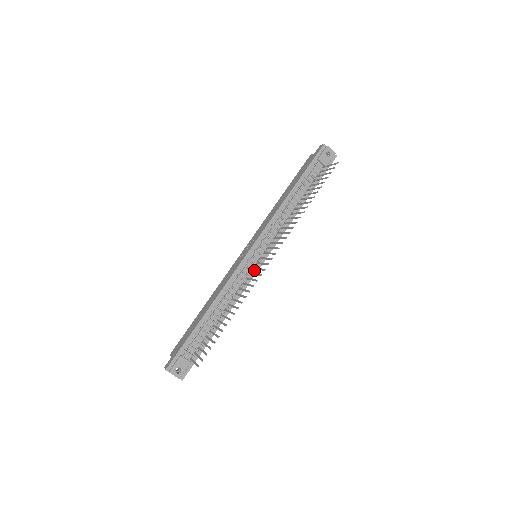
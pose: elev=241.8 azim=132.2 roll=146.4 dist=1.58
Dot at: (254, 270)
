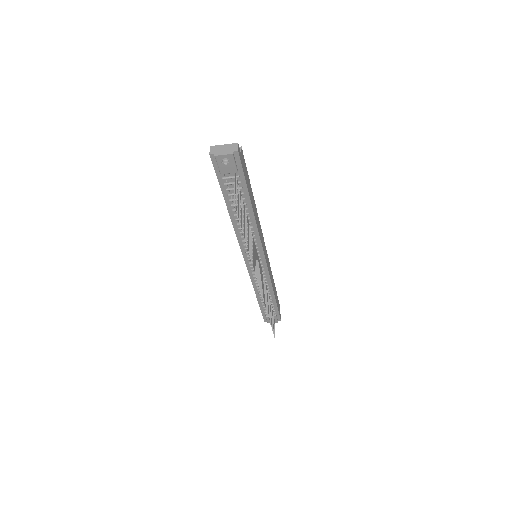
Dot at: (263, 267)
